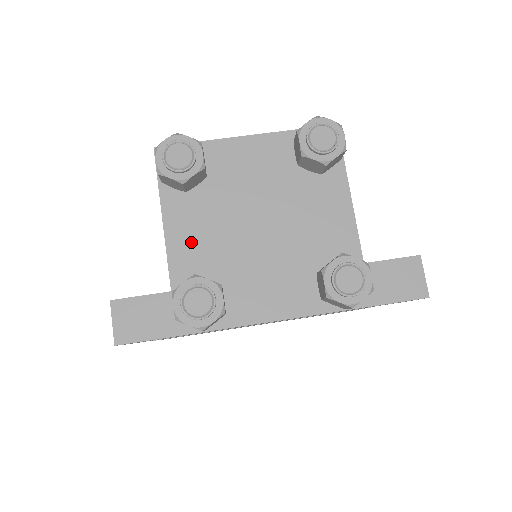
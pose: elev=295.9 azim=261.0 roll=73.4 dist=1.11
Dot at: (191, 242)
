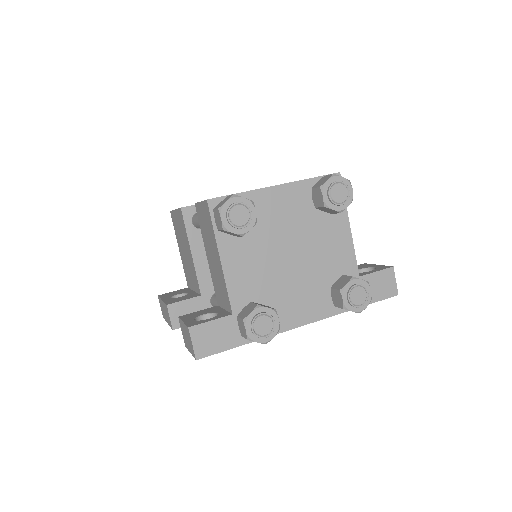
Dot at: (243, 275)
